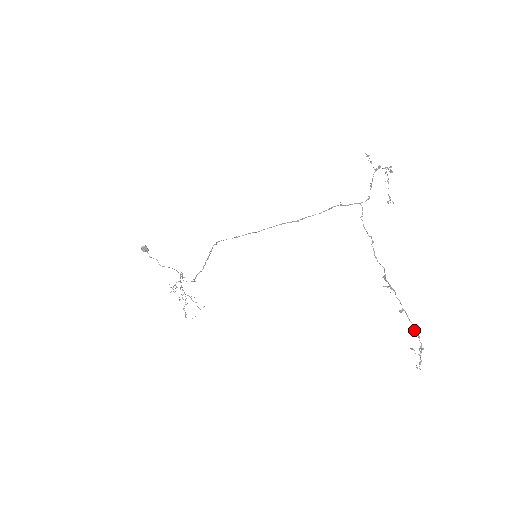
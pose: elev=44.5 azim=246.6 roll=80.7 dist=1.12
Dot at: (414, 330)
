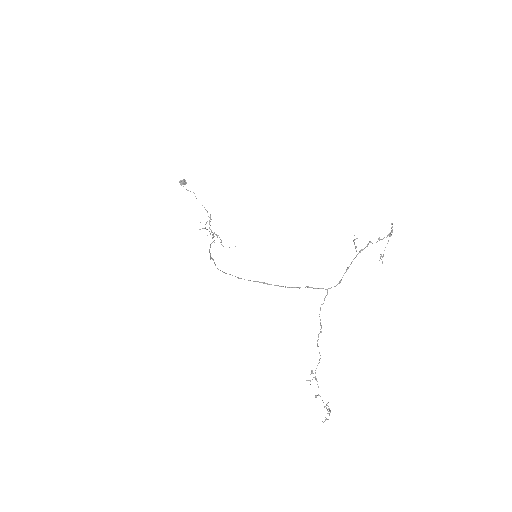
Dot at: (324, 407)
